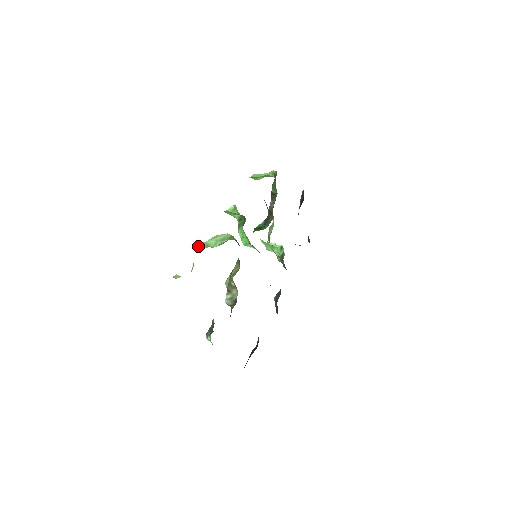
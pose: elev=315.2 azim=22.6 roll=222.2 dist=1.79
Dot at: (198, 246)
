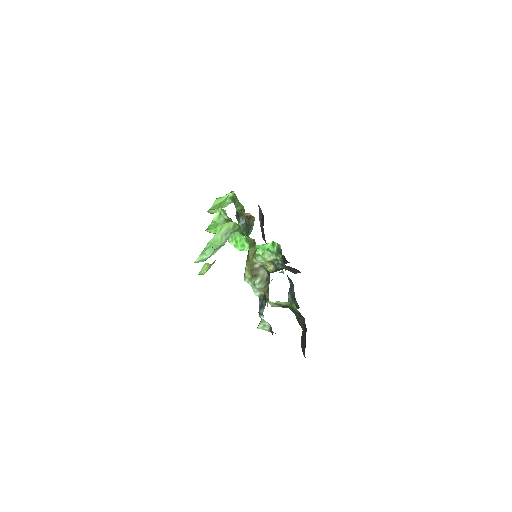
Dot at: (203, 255)
